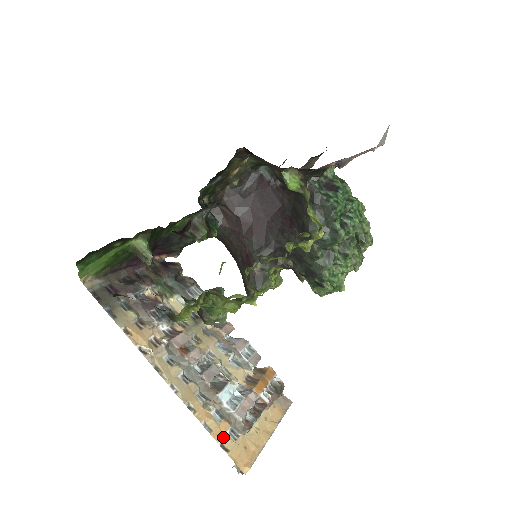
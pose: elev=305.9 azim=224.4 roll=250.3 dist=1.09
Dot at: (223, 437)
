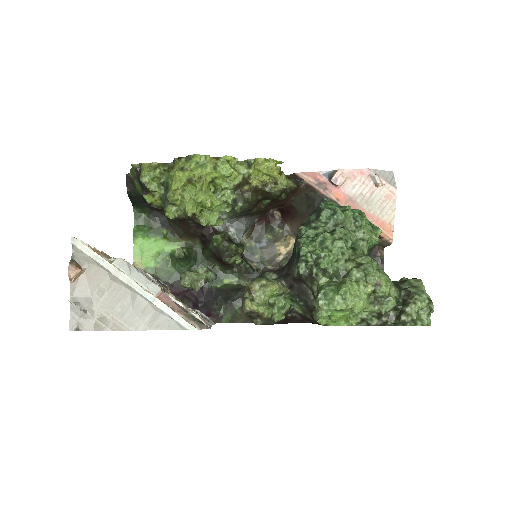
Dot at: occluded
